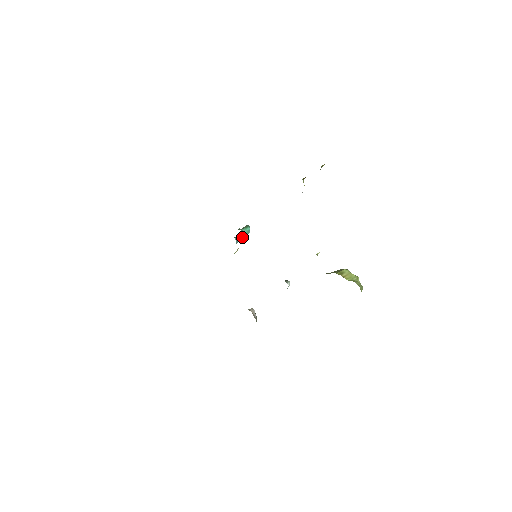
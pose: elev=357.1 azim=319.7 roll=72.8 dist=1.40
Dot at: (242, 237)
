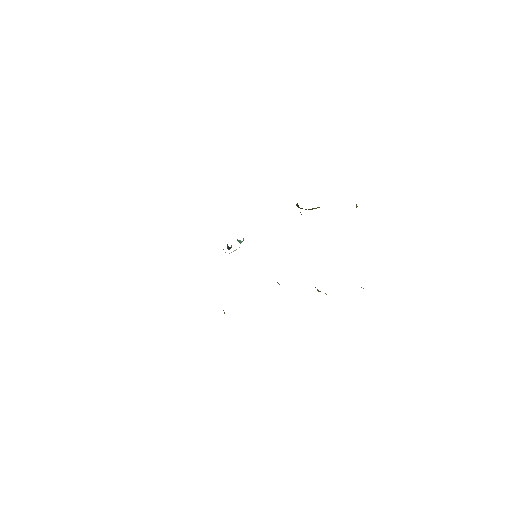
Dot at: (231, 246)
